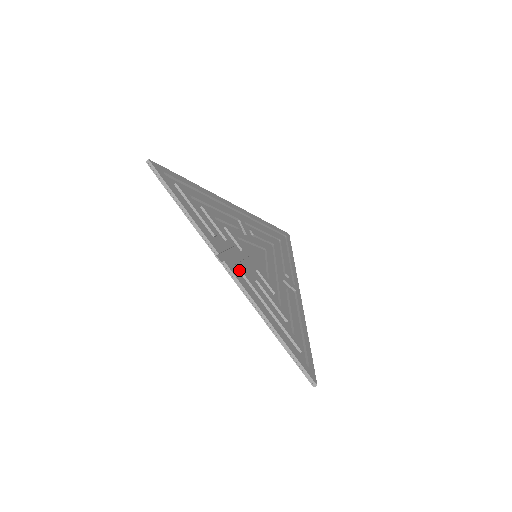
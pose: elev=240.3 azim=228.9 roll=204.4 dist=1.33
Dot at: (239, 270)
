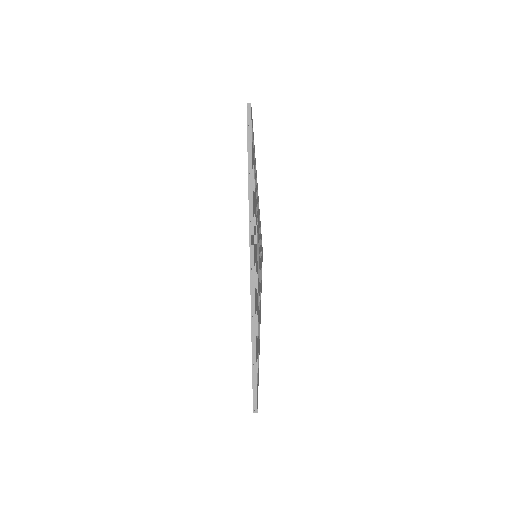
Dot at: occluded
